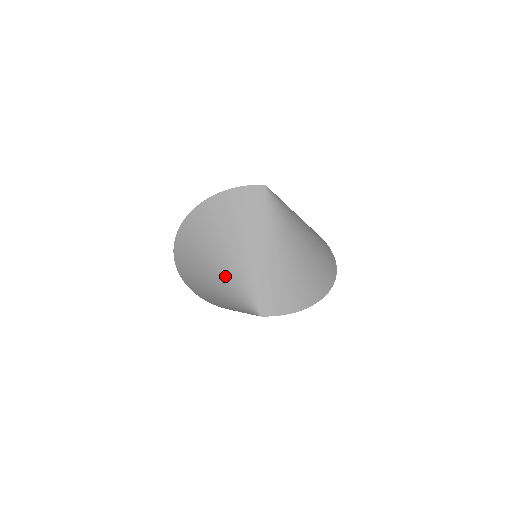
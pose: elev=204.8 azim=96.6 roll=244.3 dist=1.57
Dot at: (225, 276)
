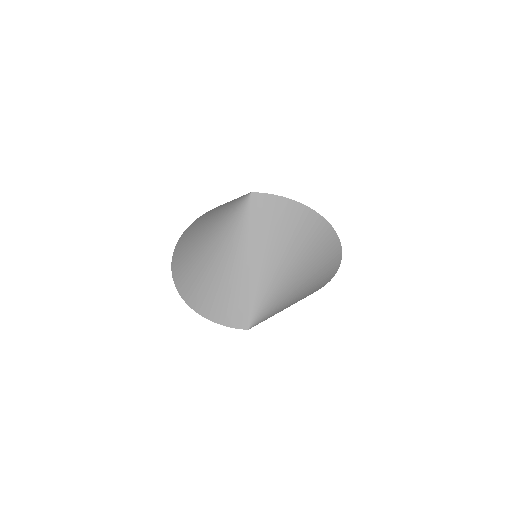
Dot at: occluded
